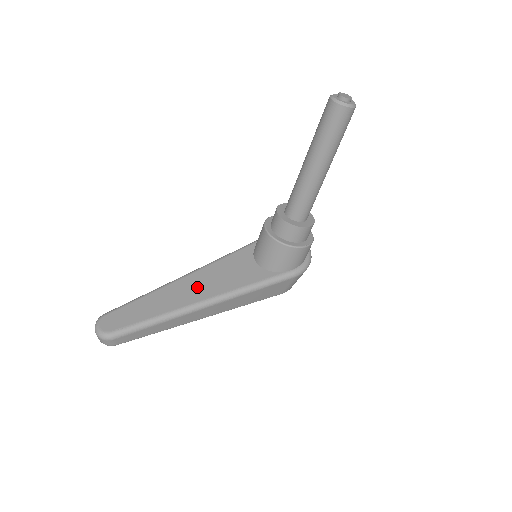
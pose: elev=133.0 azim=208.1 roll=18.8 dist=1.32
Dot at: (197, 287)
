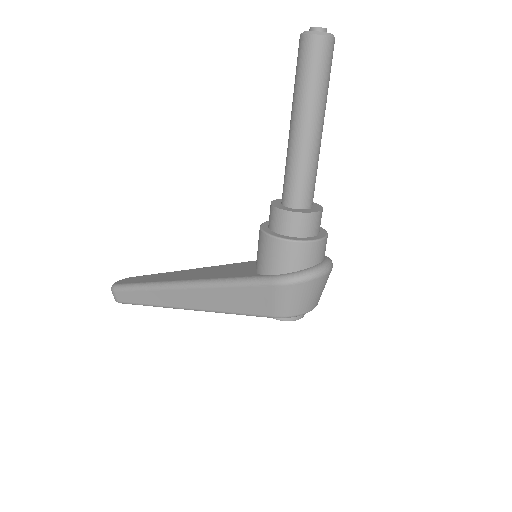
Dot at: (194, 273)
